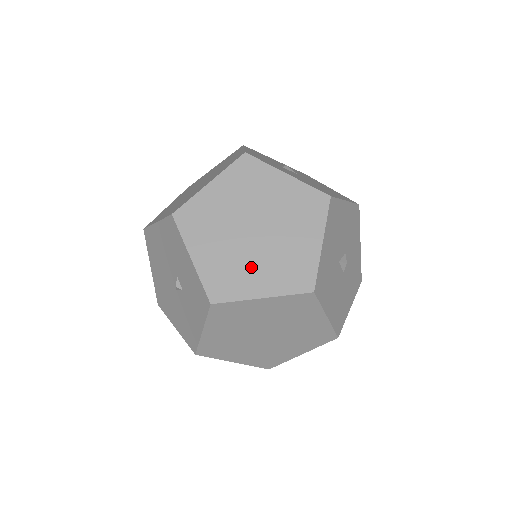
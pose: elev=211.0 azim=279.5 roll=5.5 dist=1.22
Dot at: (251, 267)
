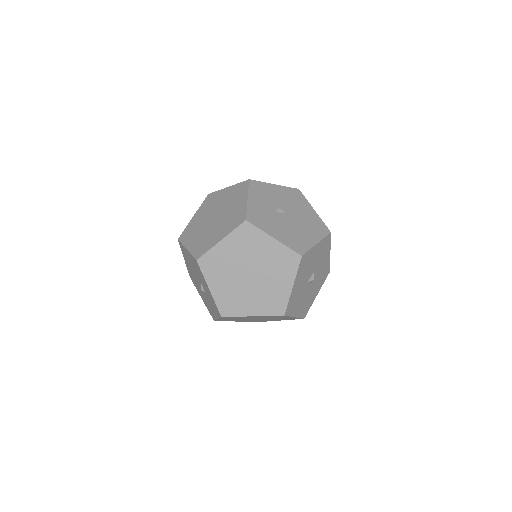
Dot at: (247, 298)
